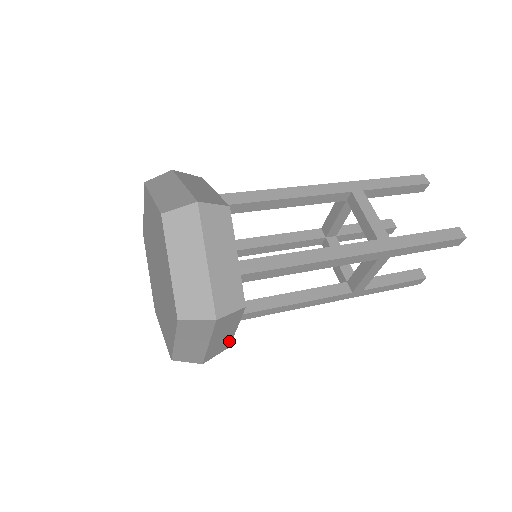
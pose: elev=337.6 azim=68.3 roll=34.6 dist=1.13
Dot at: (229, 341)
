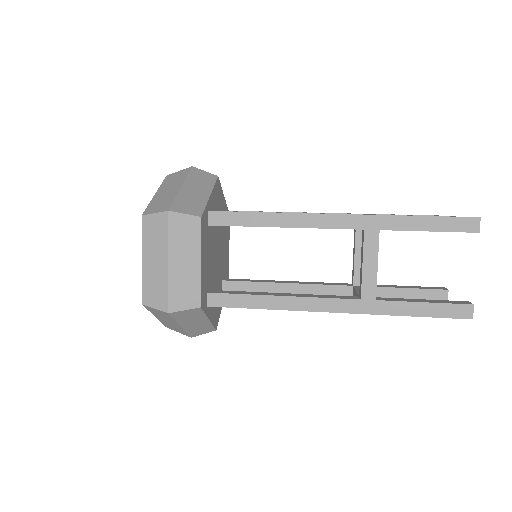
Dot at: (197, 288)
